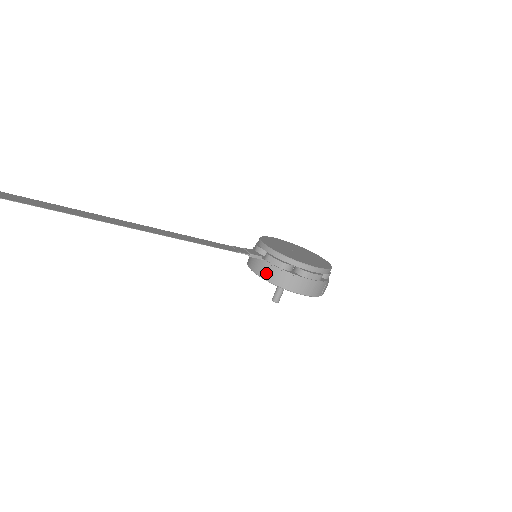
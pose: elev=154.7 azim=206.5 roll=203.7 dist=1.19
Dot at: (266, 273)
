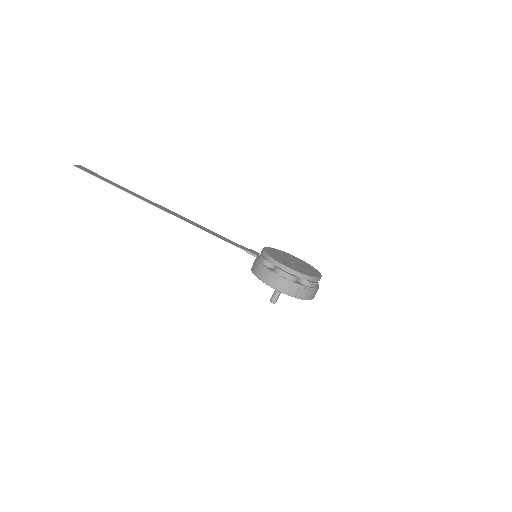
Dot at: (254, 267)
